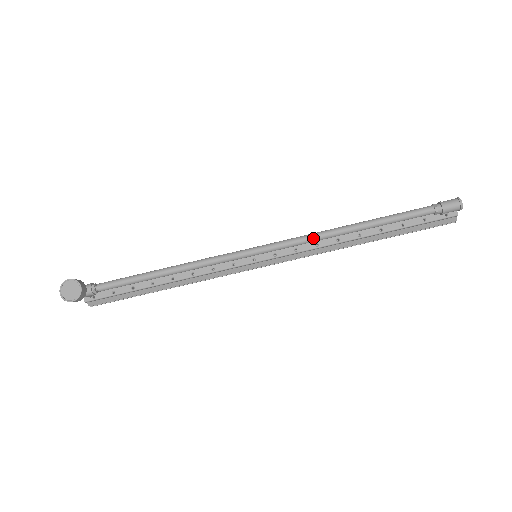
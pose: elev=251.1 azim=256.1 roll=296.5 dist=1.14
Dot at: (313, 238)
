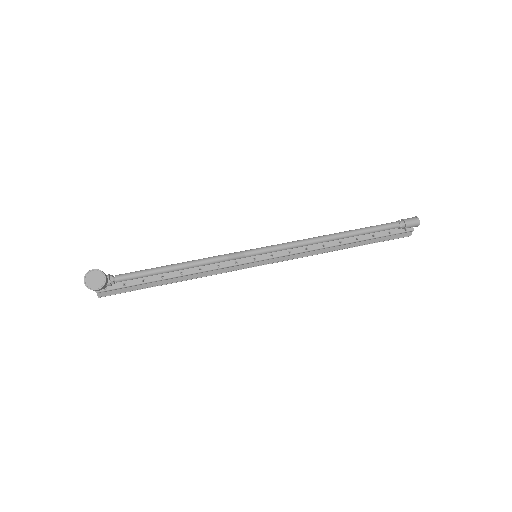
Dot at: (307, 243)
